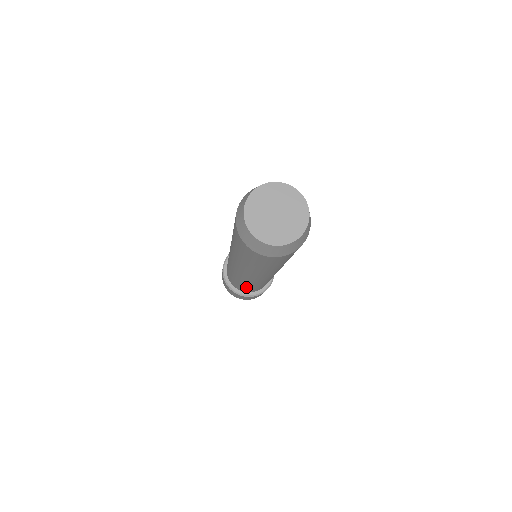
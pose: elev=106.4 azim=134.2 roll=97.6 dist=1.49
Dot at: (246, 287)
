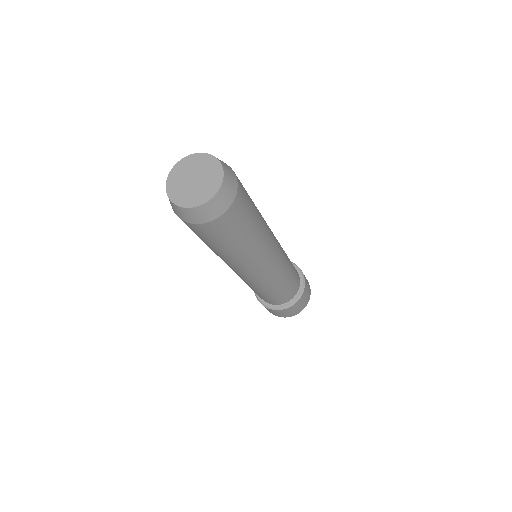
Dot at: (283, 288)
